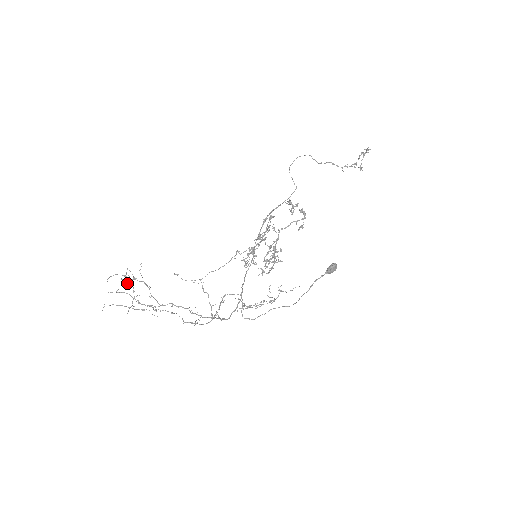
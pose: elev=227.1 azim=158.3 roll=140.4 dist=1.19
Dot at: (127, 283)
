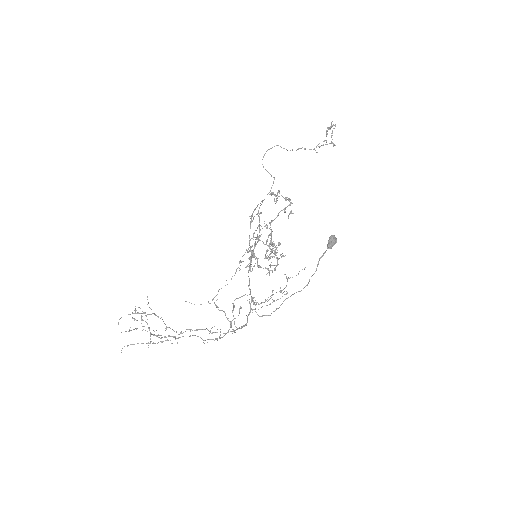
Dot at: occluded
